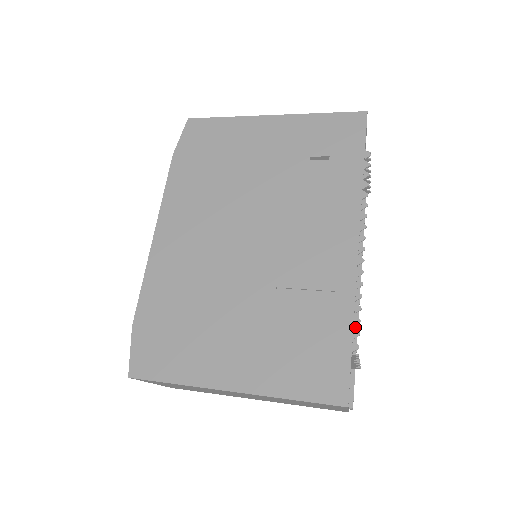
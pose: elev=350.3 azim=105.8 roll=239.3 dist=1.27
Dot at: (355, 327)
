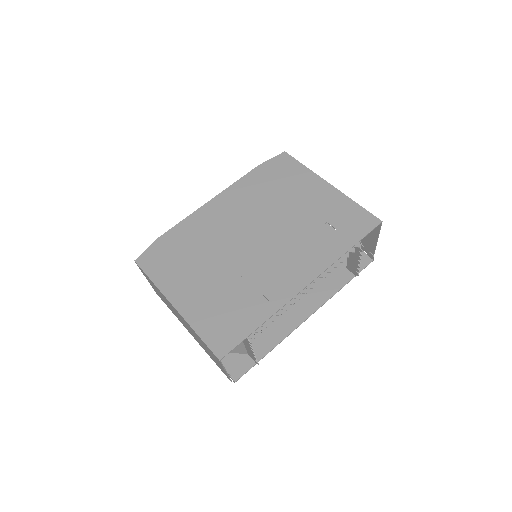
Dot at: (278, 342)
